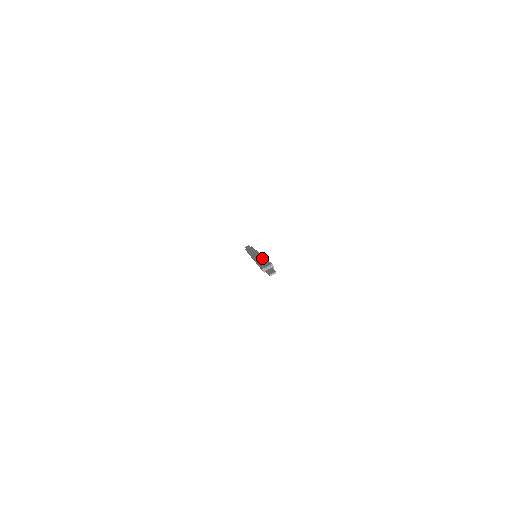
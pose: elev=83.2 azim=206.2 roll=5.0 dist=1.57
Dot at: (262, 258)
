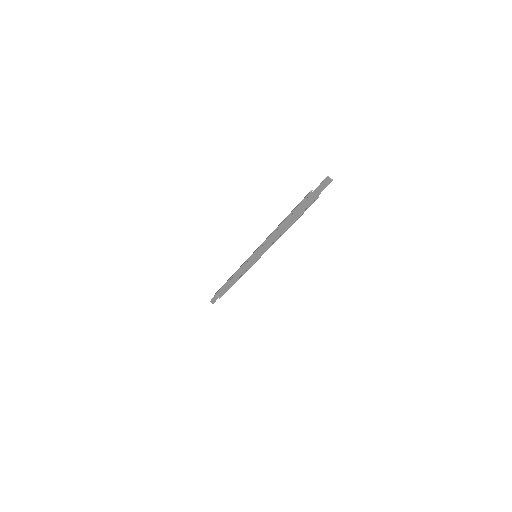
Dot at: occluded
